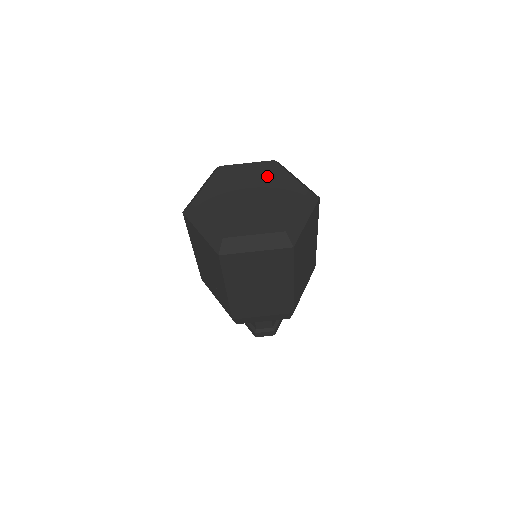
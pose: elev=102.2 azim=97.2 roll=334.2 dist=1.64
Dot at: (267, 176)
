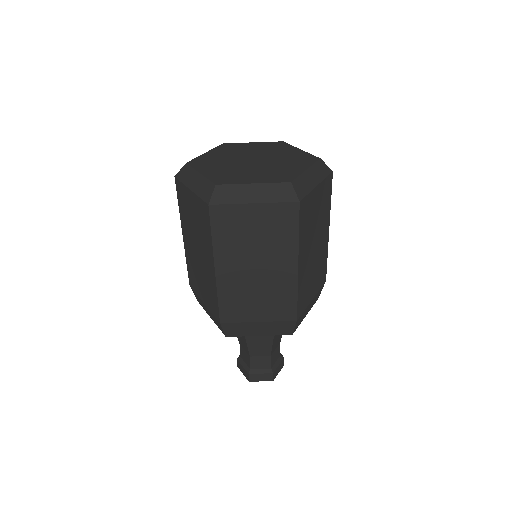
Dot at: (274, 149)
